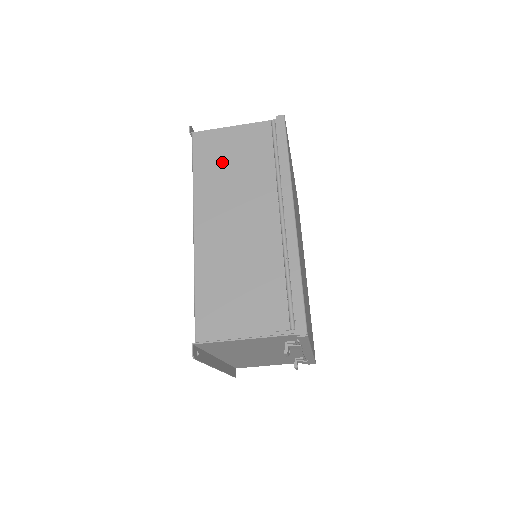
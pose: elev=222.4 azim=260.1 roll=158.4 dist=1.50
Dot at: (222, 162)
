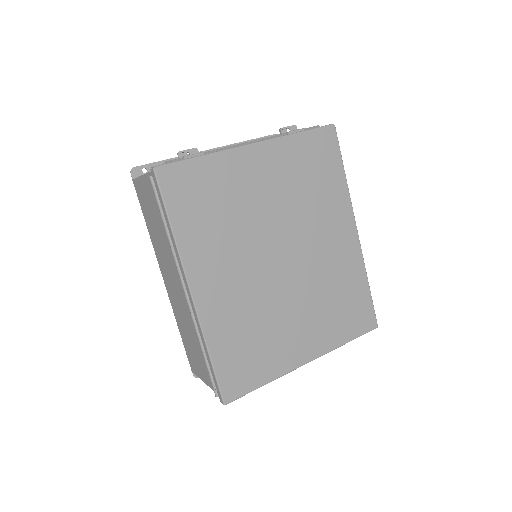
Dot at: (151, 219)
